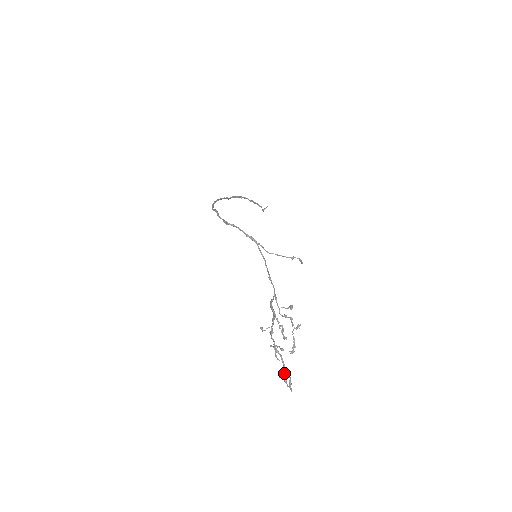
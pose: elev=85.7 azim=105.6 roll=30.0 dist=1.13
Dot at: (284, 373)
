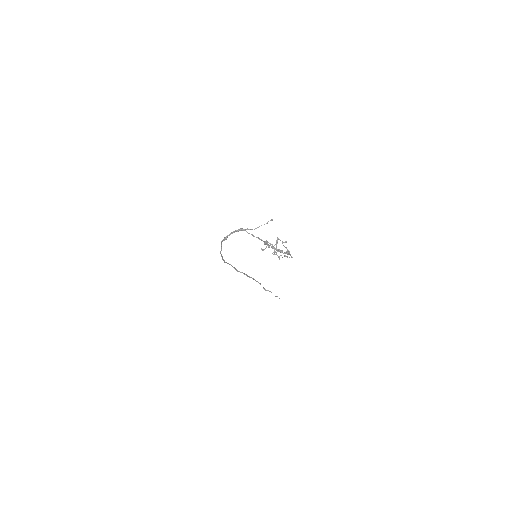
Dot at: (284, 253)
